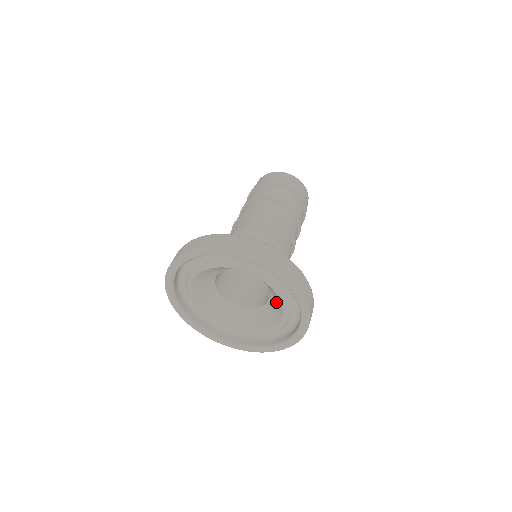
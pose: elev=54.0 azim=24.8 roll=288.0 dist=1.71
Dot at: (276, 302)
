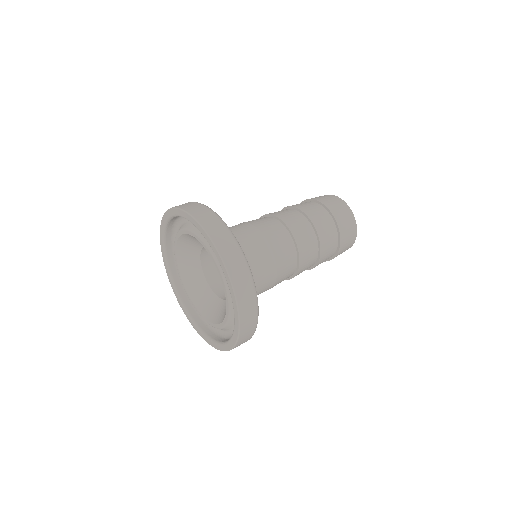
Dot at: (216, 311)
